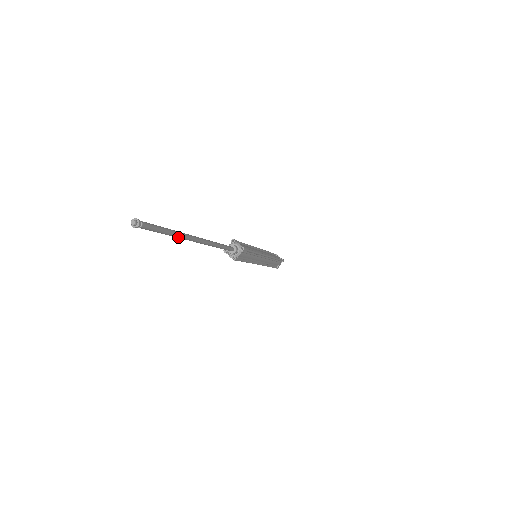
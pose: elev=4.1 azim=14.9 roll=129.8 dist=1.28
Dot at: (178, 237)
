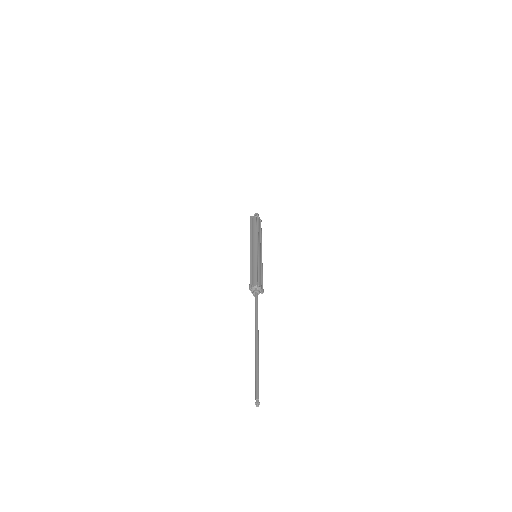
Dot at: (257, 363)
